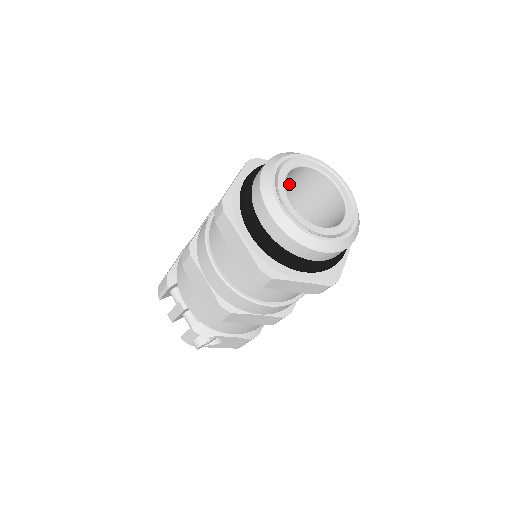
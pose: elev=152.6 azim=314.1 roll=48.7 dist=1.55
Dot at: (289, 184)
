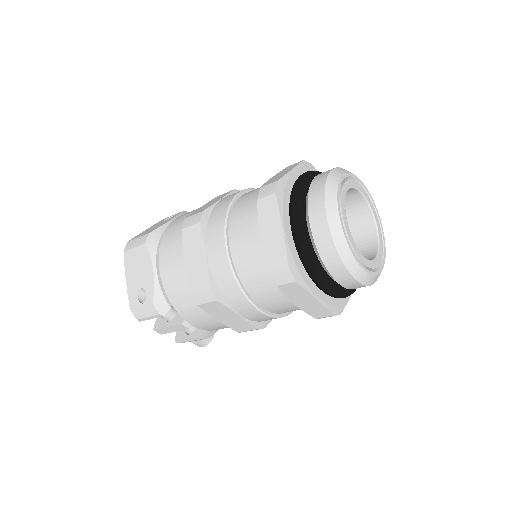
Dot at: occluded
